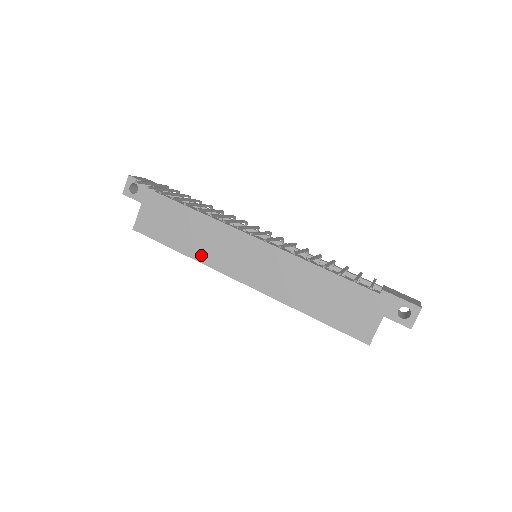
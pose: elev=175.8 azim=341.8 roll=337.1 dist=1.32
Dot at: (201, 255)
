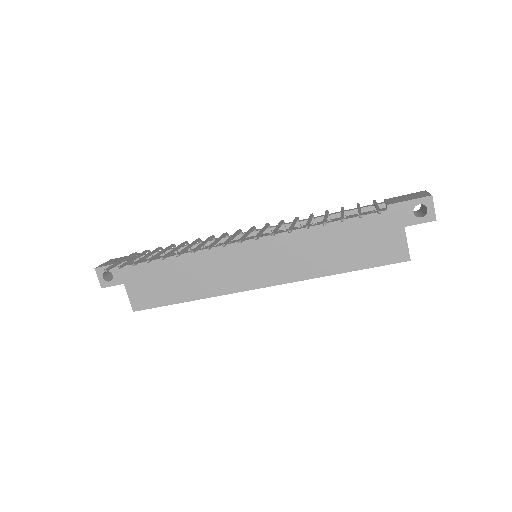
Dot at: (208, 290)
